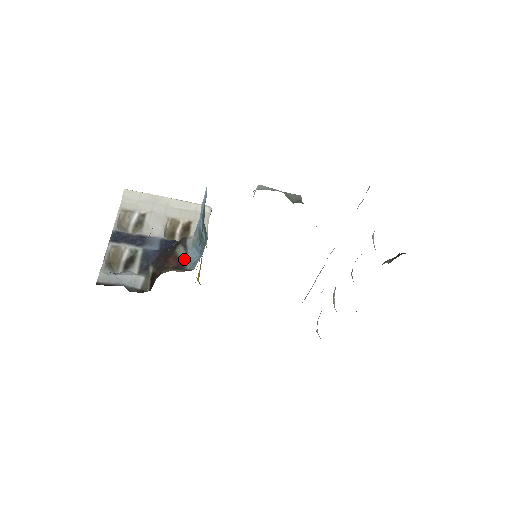
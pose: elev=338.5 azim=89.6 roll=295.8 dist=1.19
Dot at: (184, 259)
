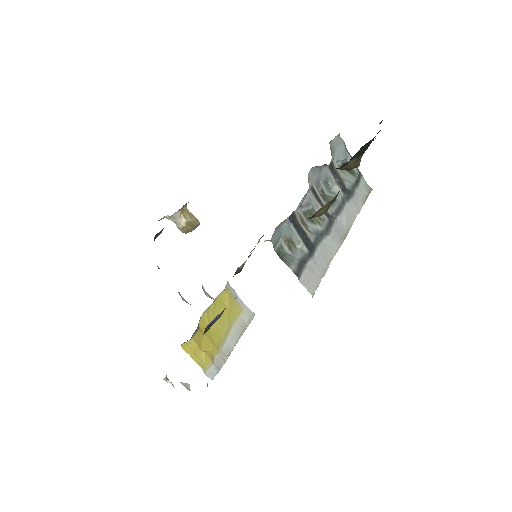
Dot at: occluded
